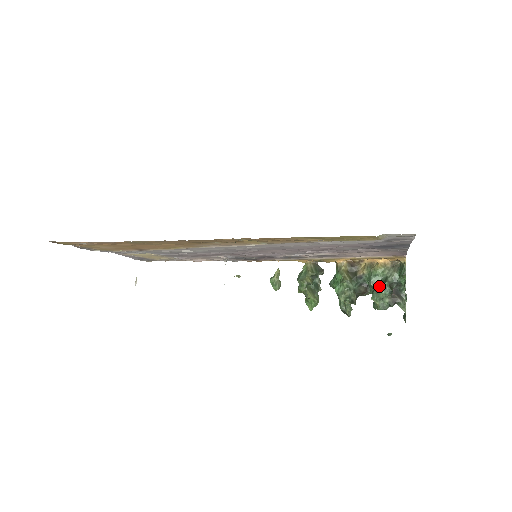
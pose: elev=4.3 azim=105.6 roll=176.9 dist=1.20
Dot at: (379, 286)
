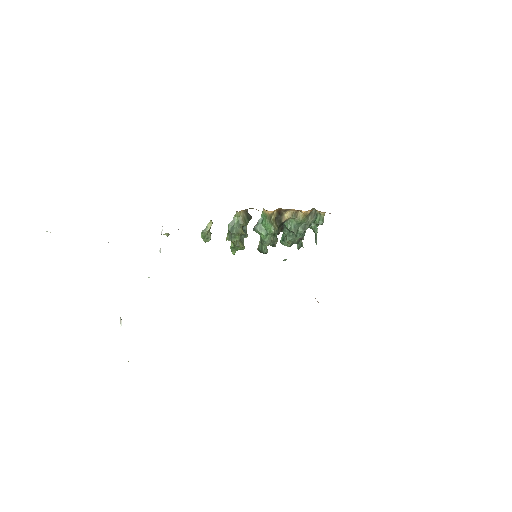
Dot at: (299, 233)
